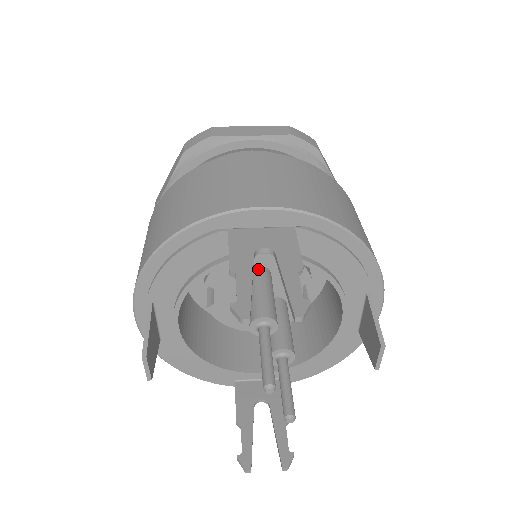
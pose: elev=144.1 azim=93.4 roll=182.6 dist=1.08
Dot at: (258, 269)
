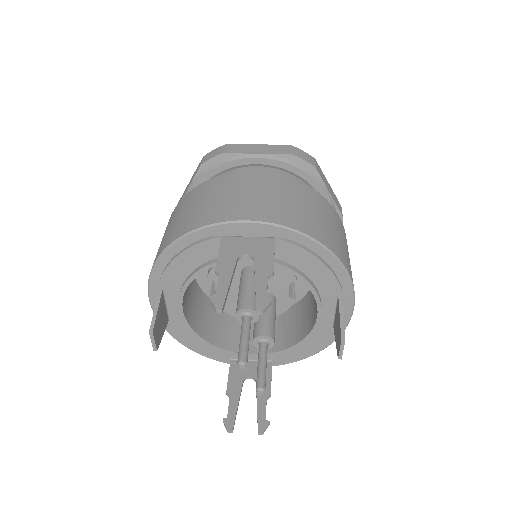
Dot at: (250, 268)
